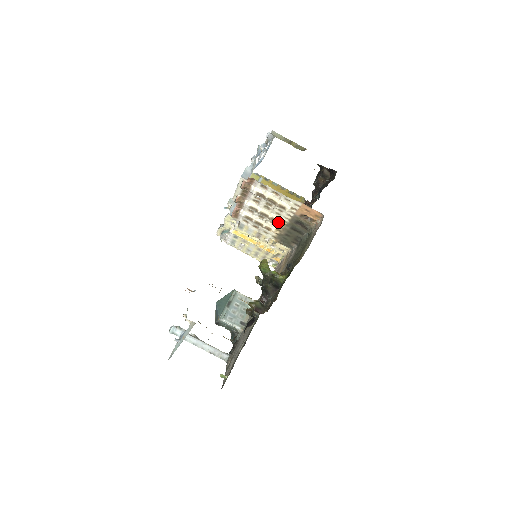
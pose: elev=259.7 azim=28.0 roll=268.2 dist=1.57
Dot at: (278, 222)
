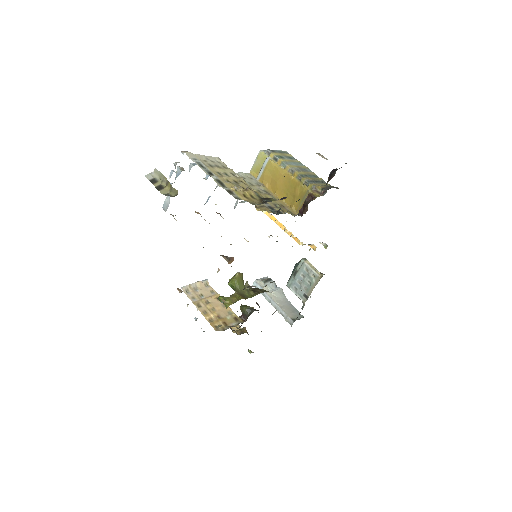
Dot at: occluded
